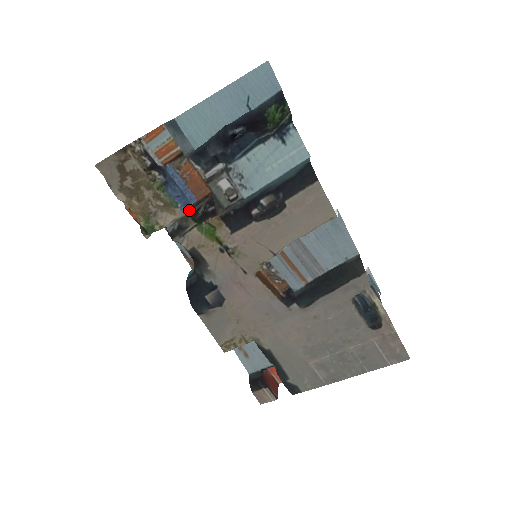
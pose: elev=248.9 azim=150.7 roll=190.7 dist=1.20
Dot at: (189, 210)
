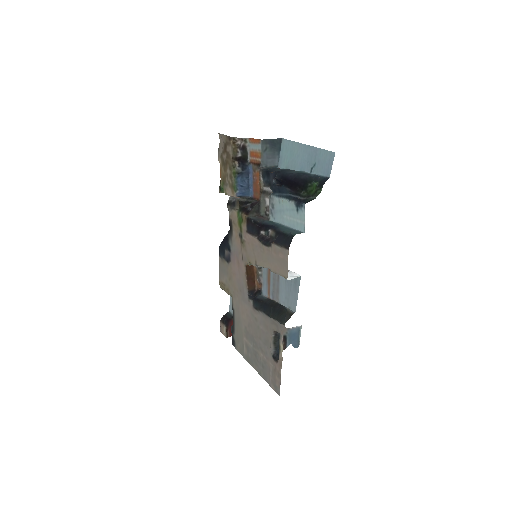
Dot at: (244, 198)
